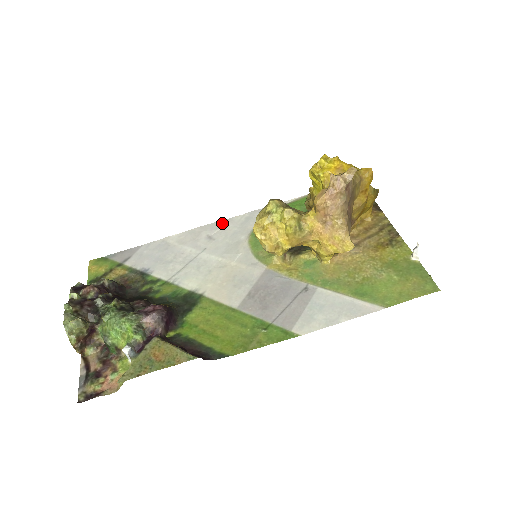
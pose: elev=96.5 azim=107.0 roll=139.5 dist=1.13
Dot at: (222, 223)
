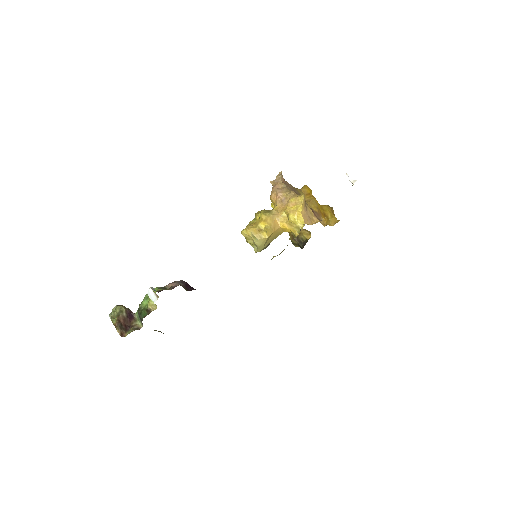
Dot at: occluded
